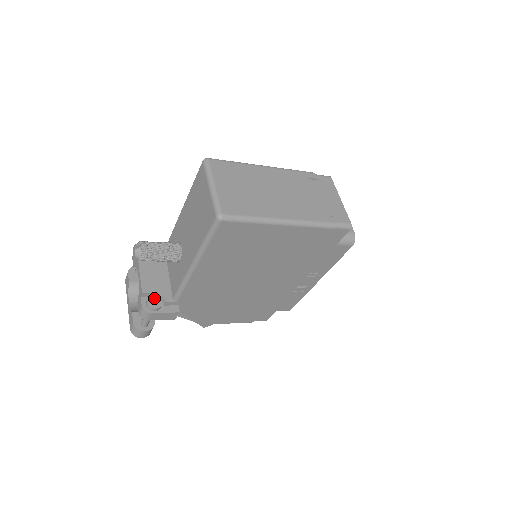
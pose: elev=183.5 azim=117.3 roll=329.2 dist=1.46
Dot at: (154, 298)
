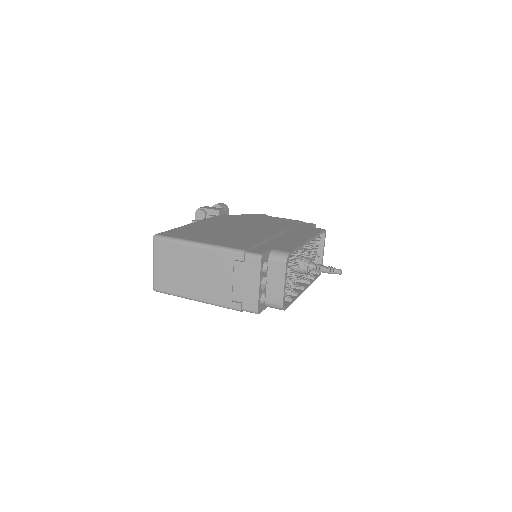
Dot at: occluded
